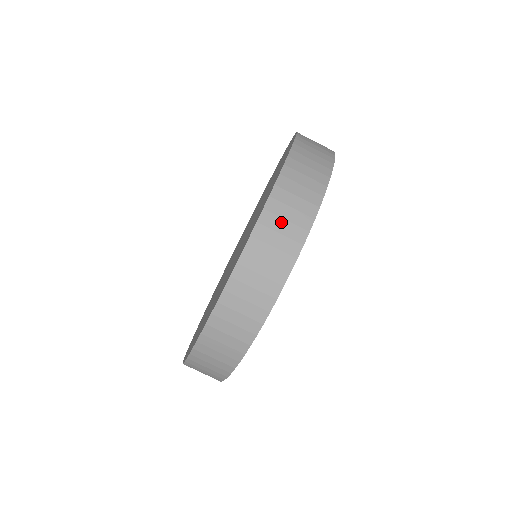
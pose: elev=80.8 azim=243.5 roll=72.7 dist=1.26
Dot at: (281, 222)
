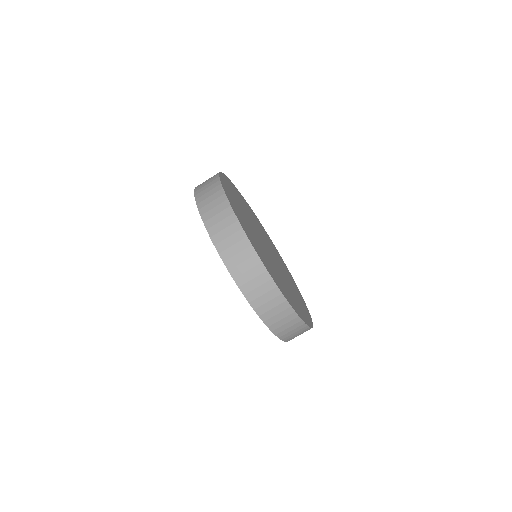
Dot at: (237, 257)
